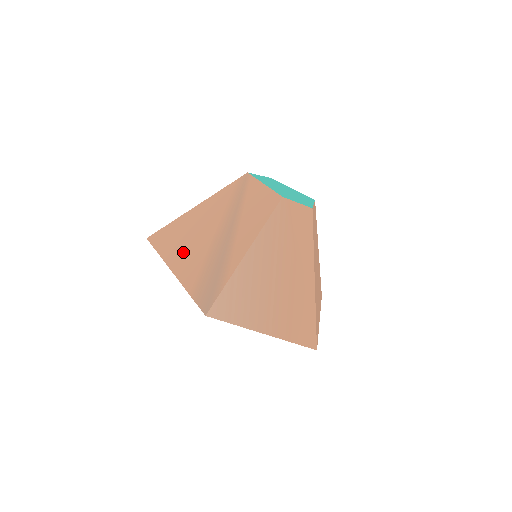
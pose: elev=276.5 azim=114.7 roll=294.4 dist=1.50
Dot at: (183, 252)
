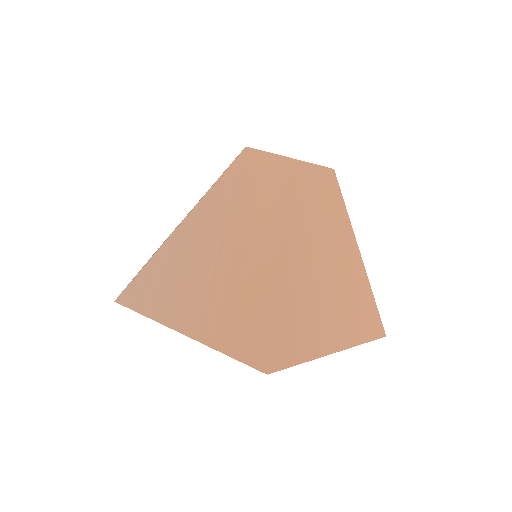
Dot at: (159, 247)
